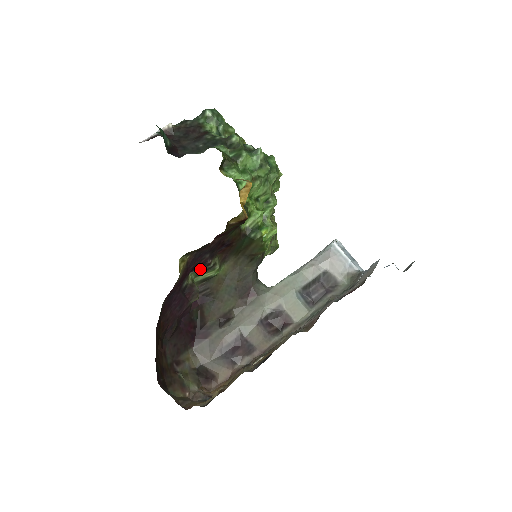
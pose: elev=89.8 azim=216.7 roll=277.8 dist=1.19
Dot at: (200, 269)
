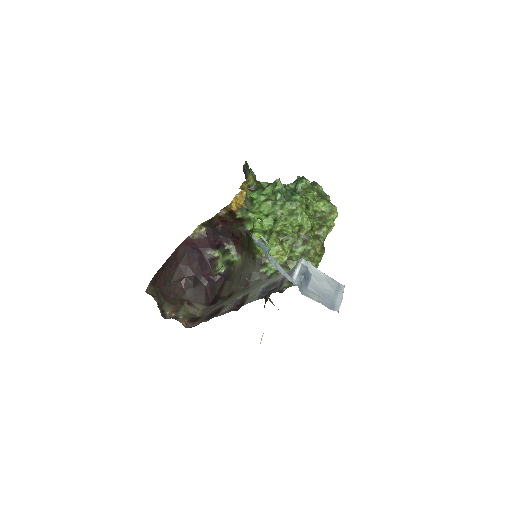
Dot at: (221, 249)
